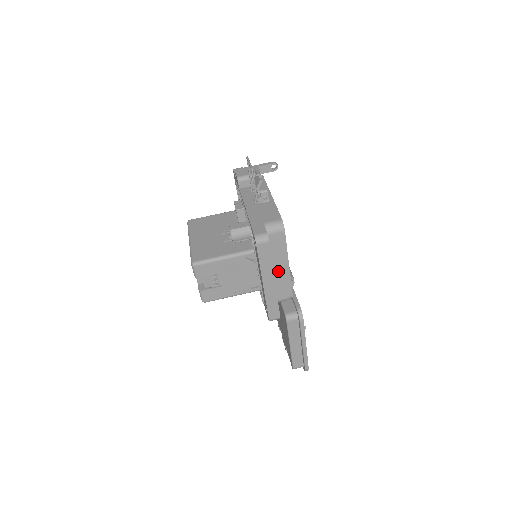
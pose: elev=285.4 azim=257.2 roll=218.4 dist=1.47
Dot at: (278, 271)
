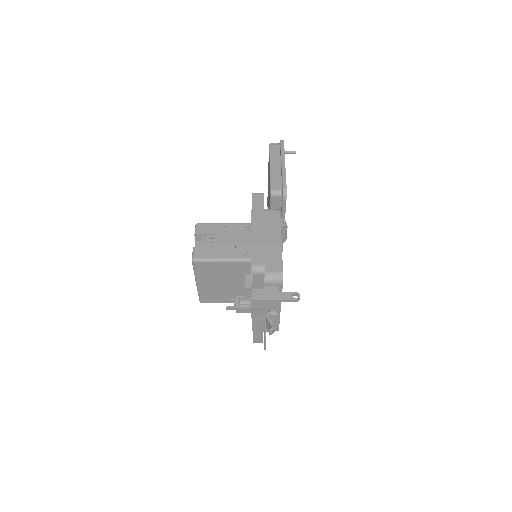
Dot at: occluded
